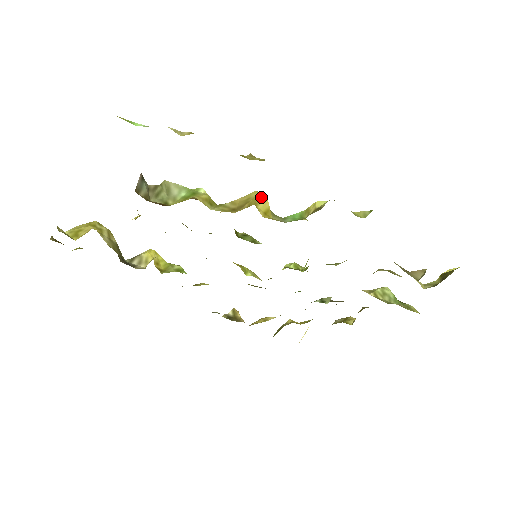
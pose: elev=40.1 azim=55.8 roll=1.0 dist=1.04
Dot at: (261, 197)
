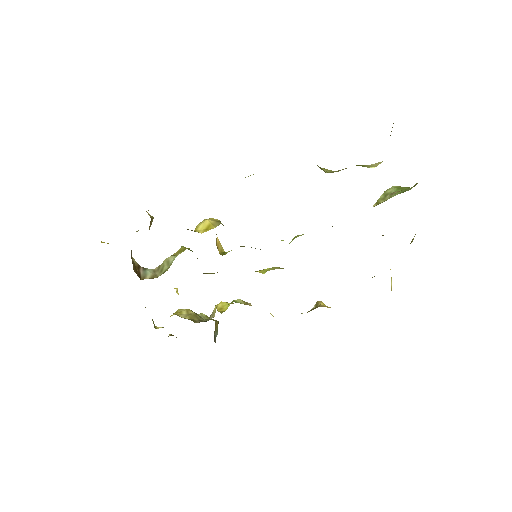
Dot at: (202, 222)
